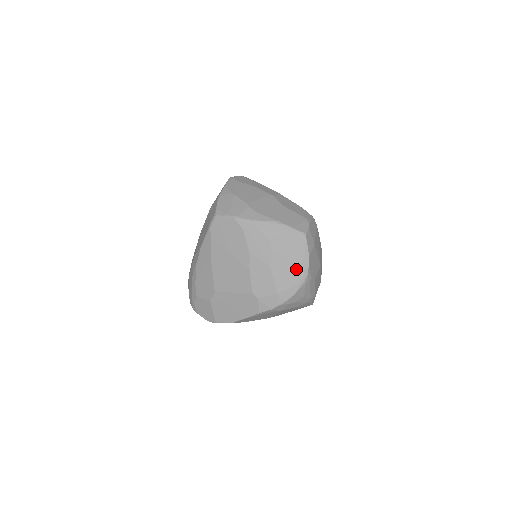
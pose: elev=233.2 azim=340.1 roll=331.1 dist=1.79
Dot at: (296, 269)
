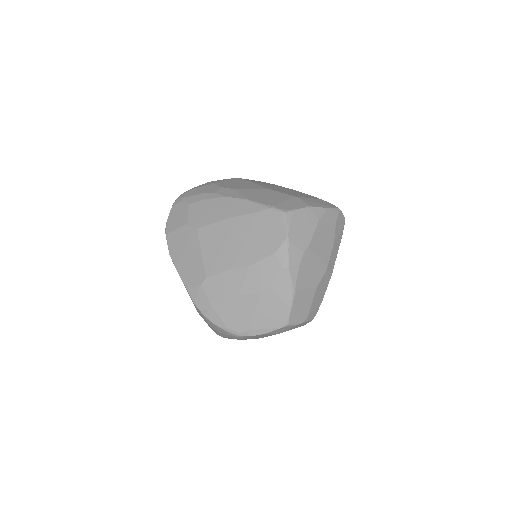
Dot at: (245, 323)
